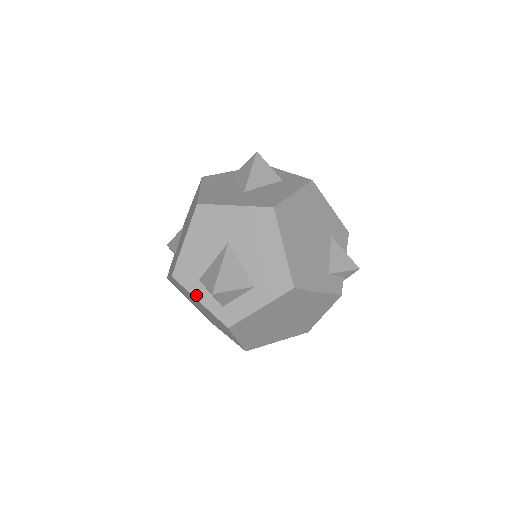
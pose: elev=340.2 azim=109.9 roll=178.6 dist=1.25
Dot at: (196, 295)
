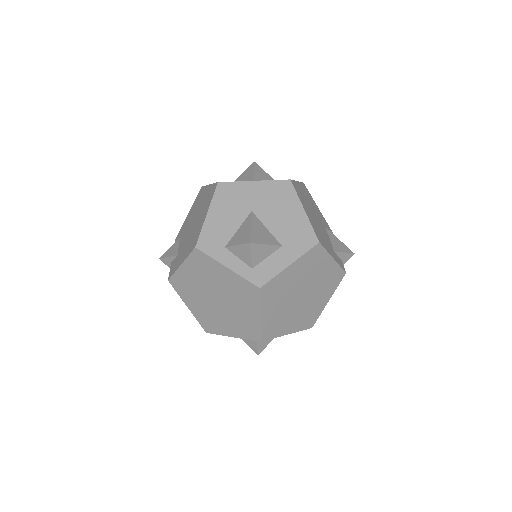
Dot at: (223, 261)
